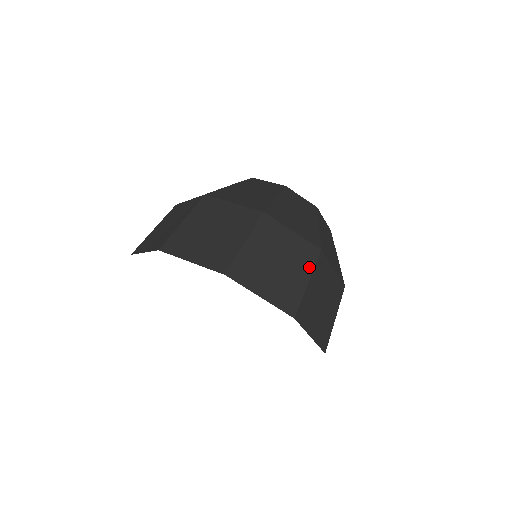
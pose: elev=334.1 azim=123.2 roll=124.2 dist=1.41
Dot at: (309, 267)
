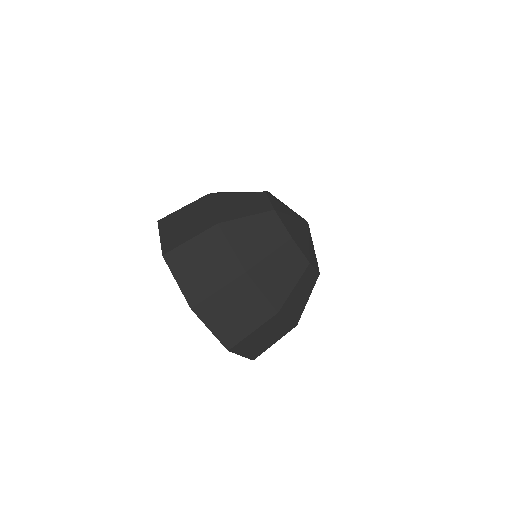
Dot at: (260, 322)
